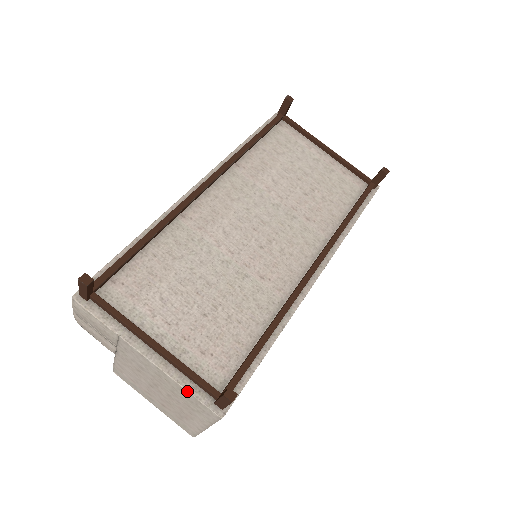
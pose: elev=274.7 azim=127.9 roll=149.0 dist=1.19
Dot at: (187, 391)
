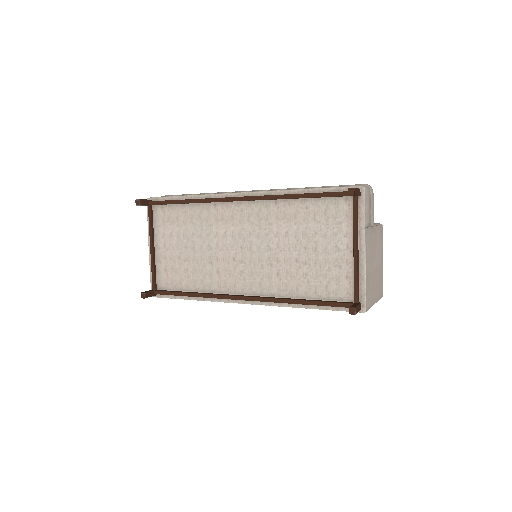
Dot at: (150, 275)
